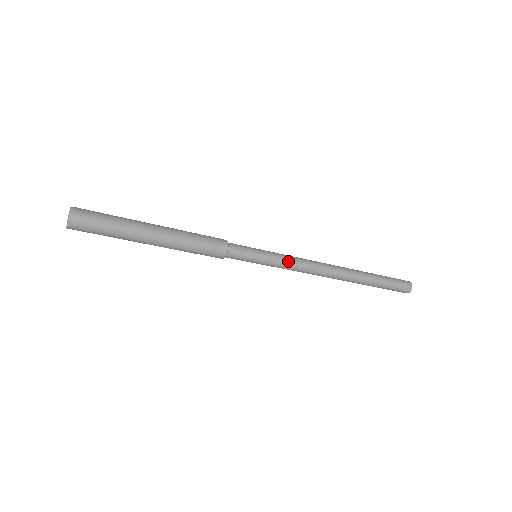
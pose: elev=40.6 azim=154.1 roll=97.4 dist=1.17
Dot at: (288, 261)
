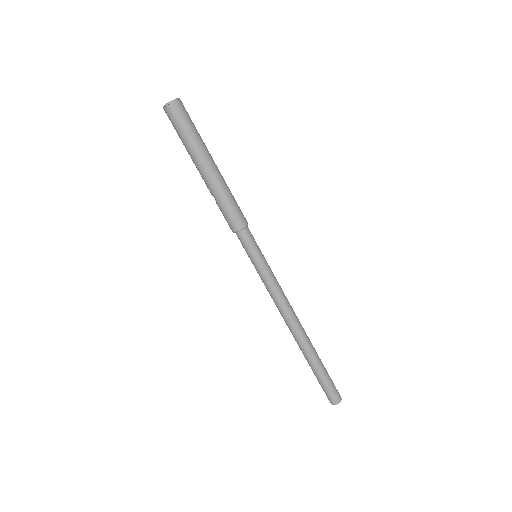
Dot at: (276, 279)
